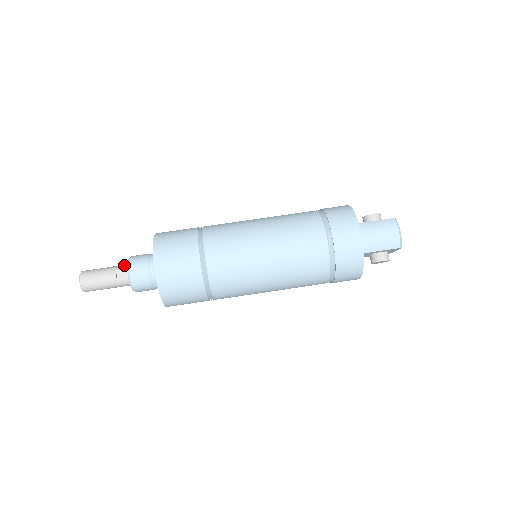
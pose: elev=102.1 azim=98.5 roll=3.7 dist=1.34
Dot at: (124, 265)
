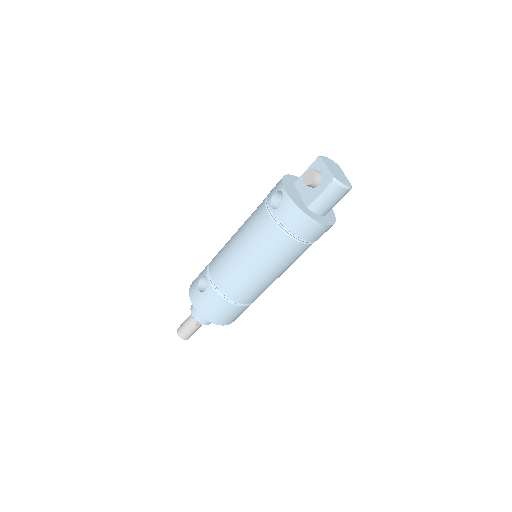
Dot at: (194, 319)
